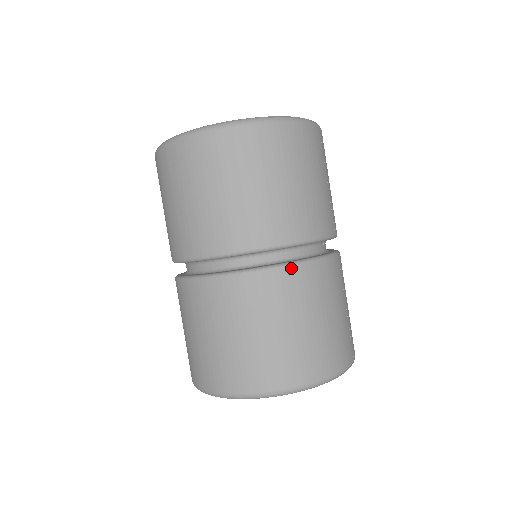
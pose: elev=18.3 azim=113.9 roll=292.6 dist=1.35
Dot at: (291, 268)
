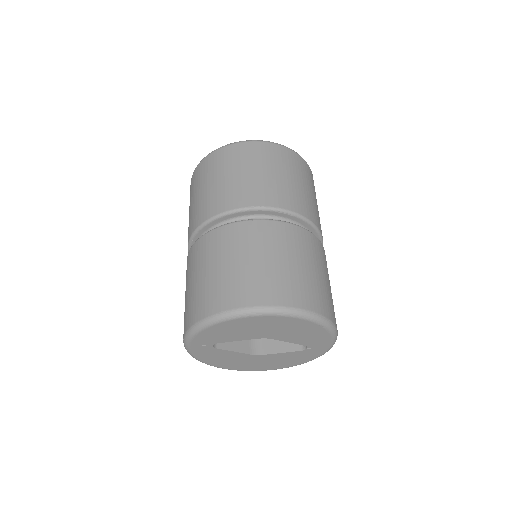
Dot at: (315, 237)
